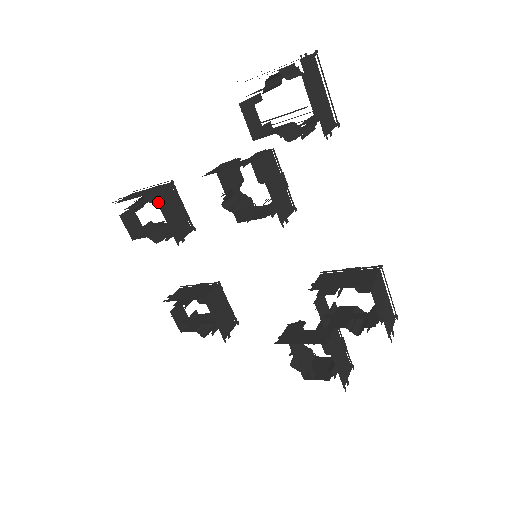
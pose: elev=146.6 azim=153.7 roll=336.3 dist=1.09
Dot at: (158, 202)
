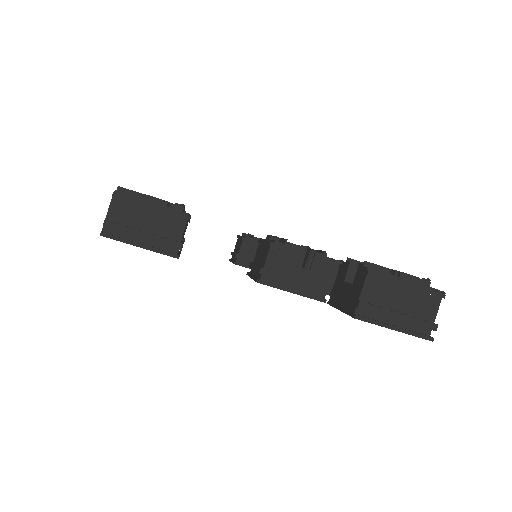
Dot at: occluded
